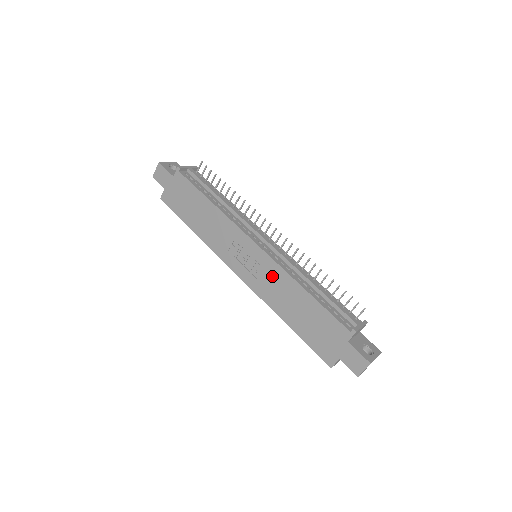
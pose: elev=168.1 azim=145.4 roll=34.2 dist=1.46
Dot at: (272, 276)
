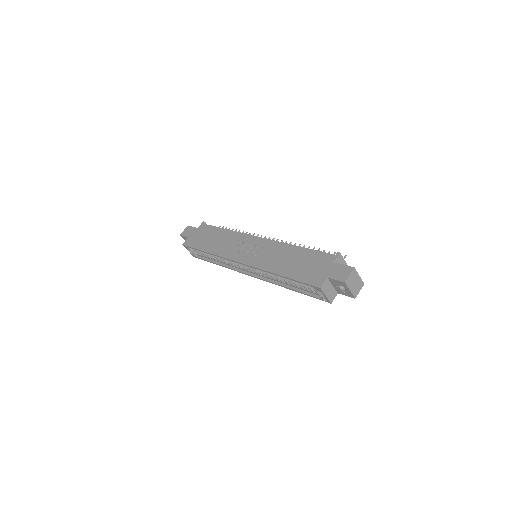
Dot at: (270, 250)
